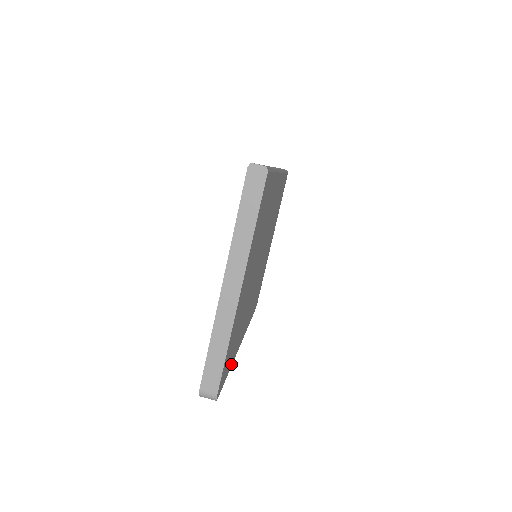
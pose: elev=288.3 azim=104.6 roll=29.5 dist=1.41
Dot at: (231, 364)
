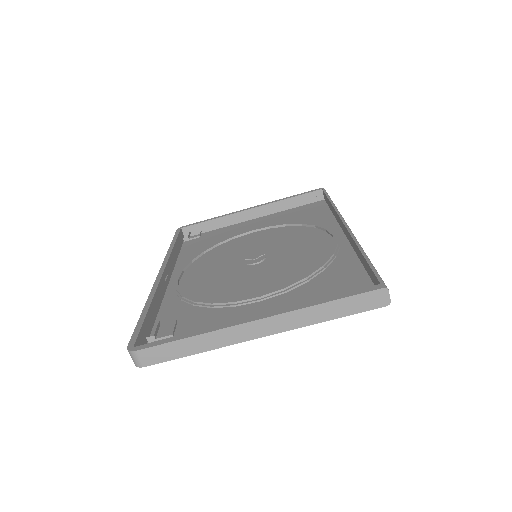
Dot at: (155, 318)
